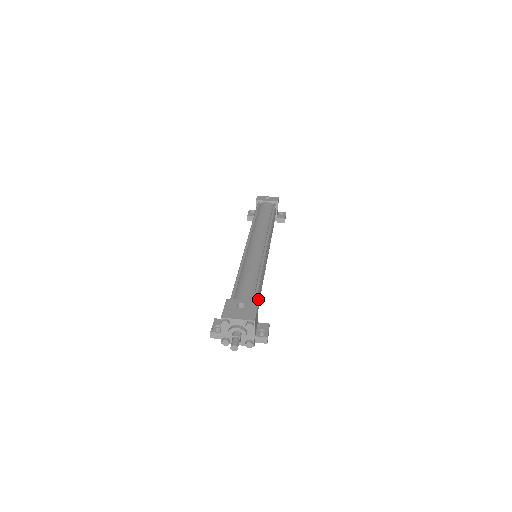
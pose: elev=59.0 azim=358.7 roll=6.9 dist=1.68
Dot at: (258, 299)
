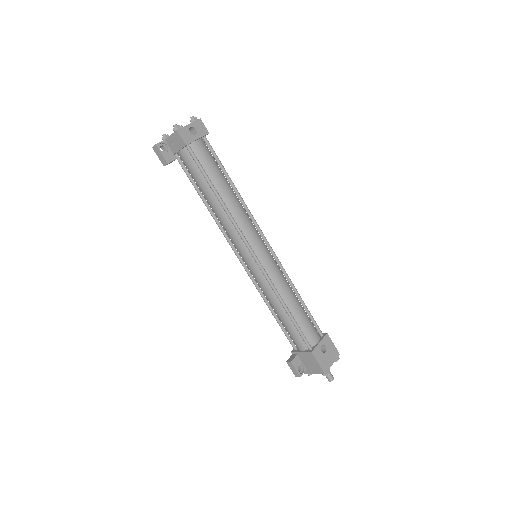
Dot at: occluded
